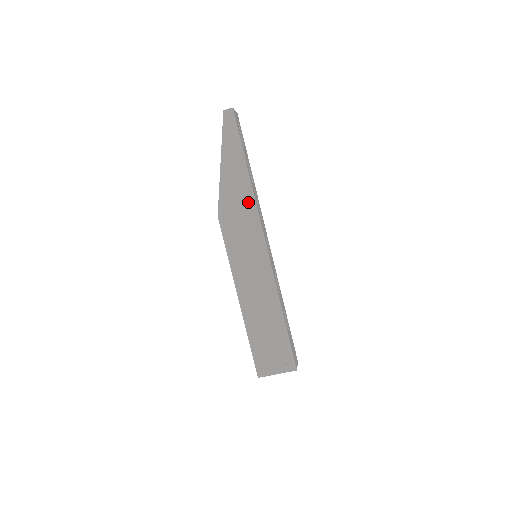
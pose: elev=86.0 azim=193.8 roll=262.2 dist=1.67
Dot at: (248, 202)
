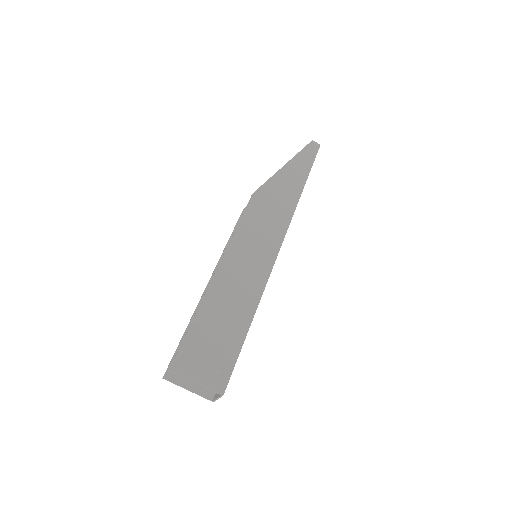
Dot at: (288, 206)
